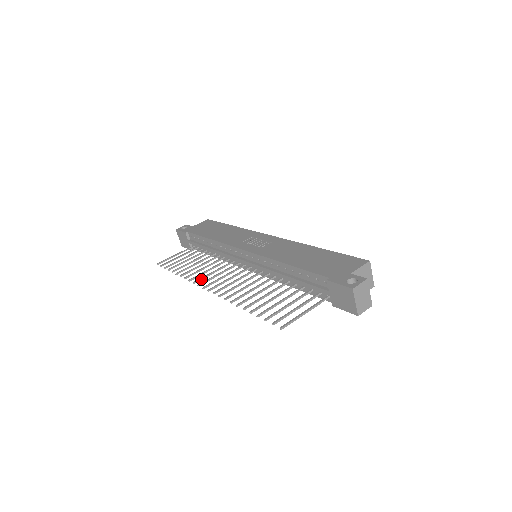
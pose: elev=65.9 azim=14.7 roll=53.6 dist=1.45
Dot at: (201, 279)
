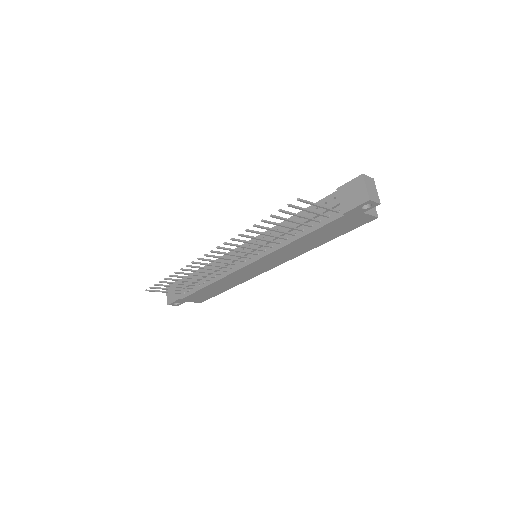
Dot at: (200, 263)
